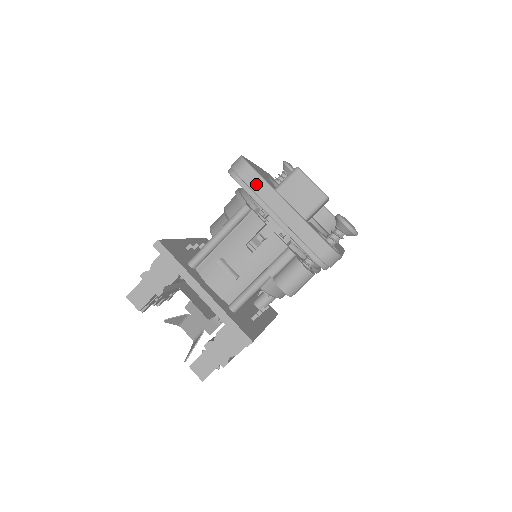
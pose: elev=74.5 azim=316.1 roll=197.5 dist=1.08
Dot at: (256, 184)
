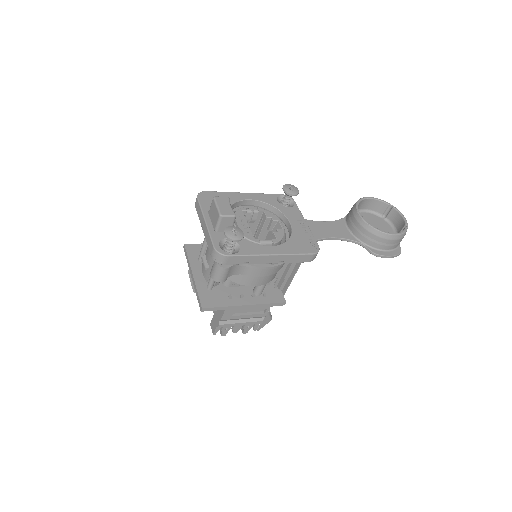
Dot at: (198, 209)
